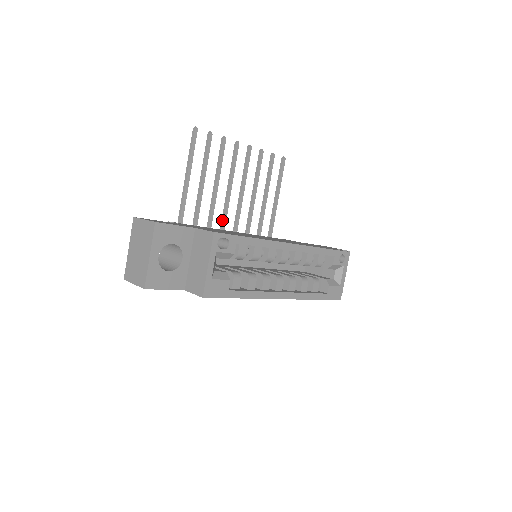
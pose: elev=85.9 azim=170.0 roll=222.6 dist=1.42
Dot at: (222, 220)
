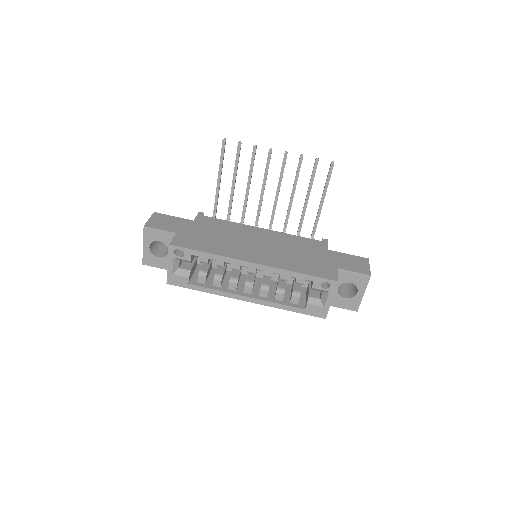
Dot at: (257, 213)
